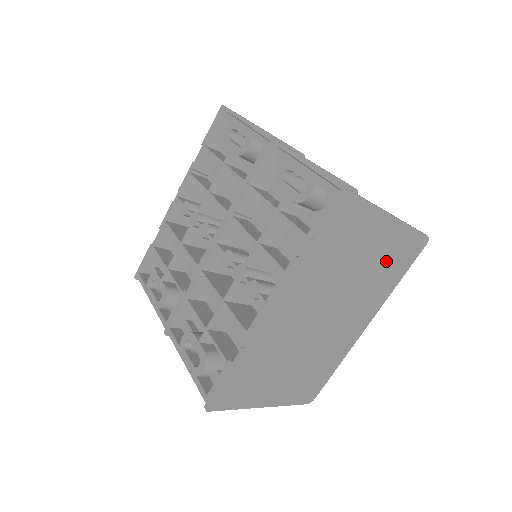
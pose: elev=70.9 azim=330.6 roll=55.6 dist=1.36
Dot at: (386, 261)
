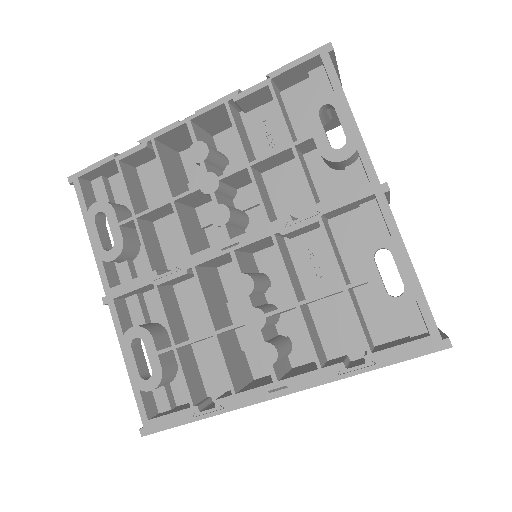
Dot at: occluded
